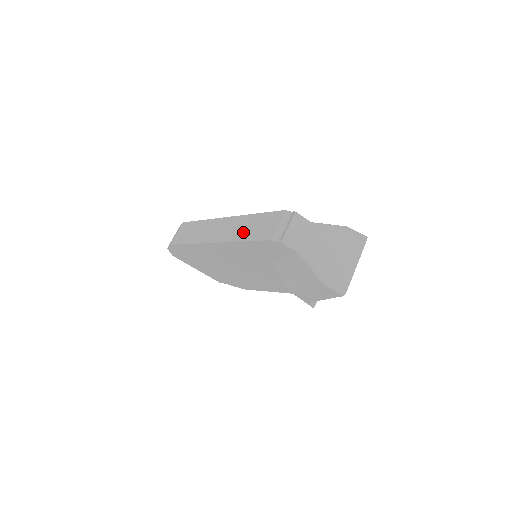
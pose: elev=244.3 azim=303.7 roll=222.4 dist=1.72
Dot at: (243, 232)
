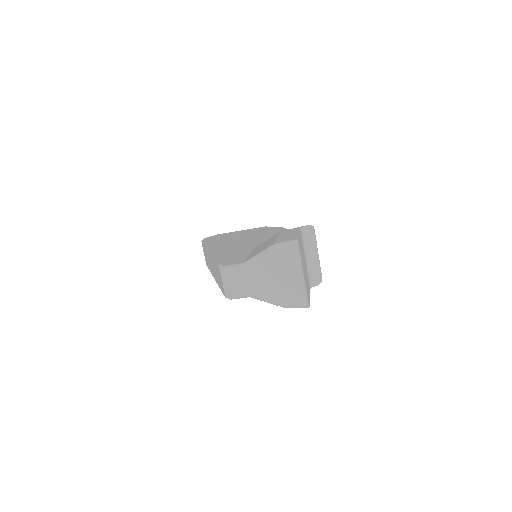
Dot at: (217, 277)
